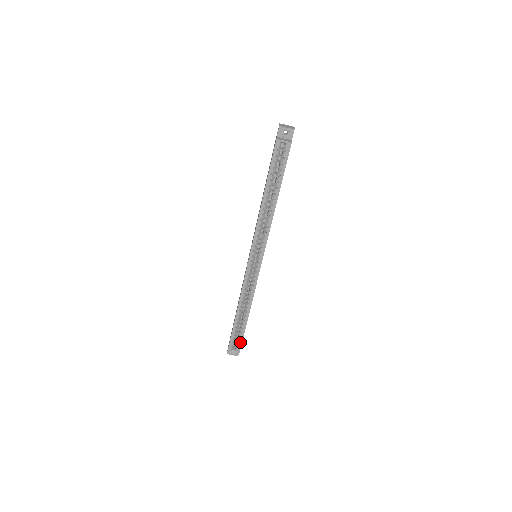
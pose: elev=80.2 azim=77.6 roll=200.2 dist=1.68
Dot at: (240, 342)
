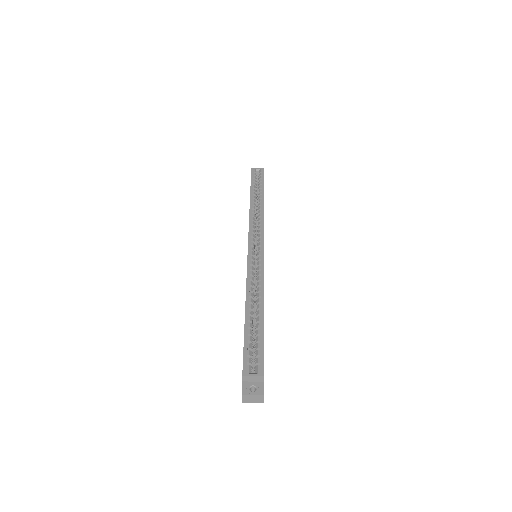
Dot at: (260, 352)
